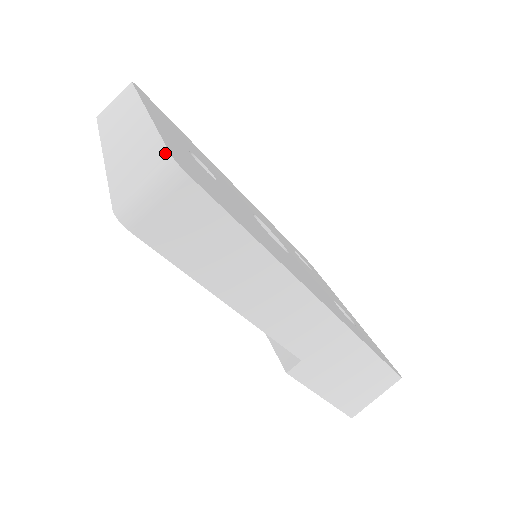
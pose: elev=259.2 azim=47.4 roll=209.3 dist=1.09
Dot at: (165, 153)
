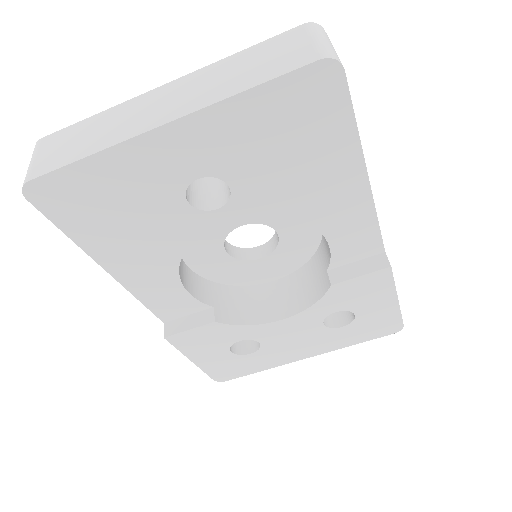
Dot at: (295, 29)
